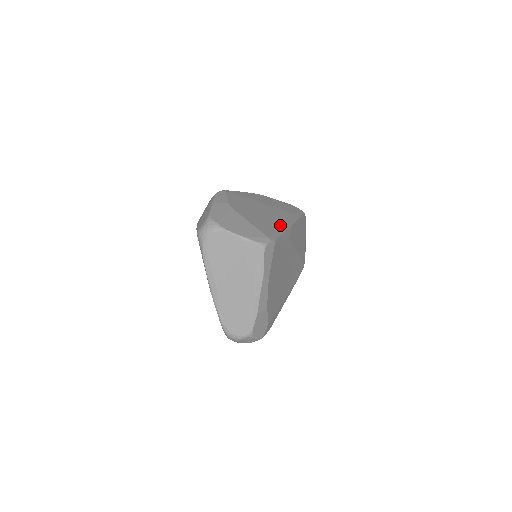
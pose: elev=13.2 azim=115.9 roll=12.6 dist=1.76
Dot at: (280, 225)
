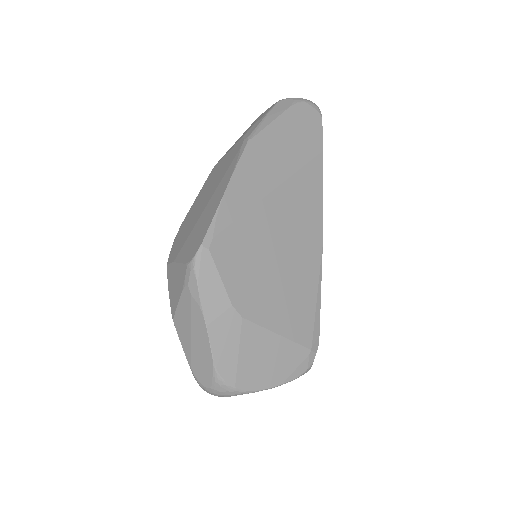
Dot at: (311, 264)
